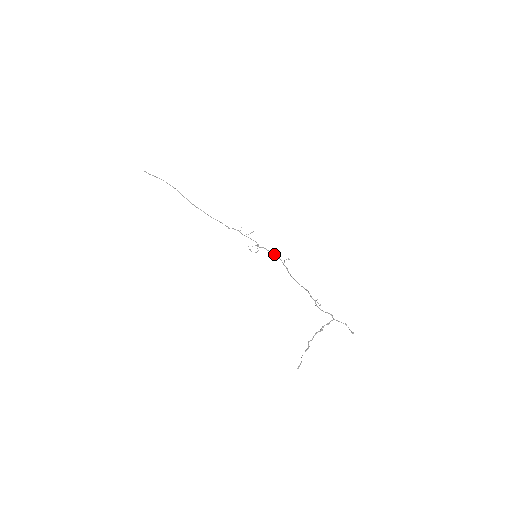
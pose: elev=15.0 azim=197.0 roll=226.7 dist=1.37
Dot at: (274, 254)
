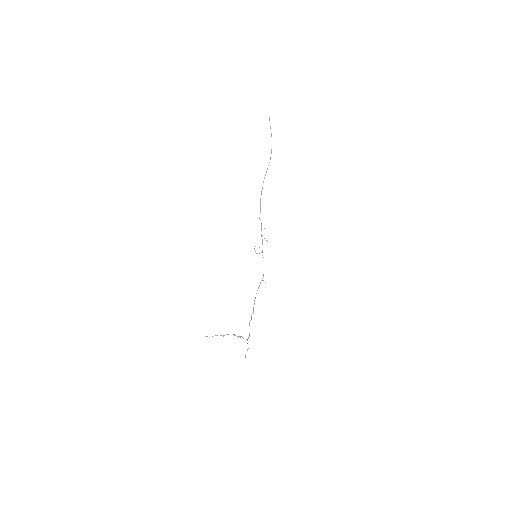
Dot at: occluded
